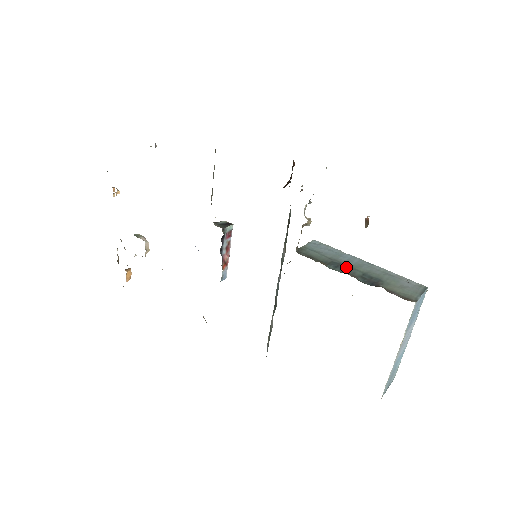
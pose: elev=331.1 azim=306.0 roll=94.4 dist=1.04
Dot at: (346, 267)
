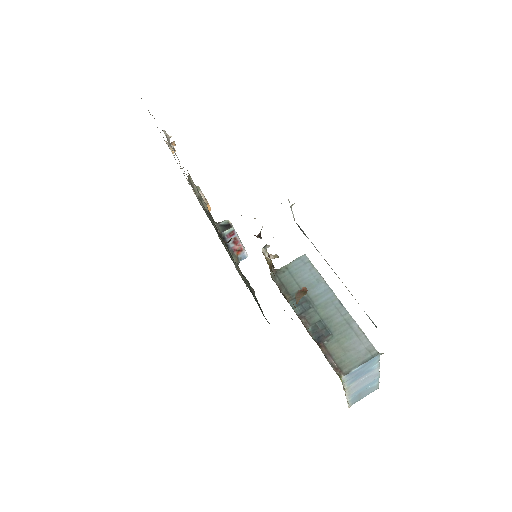
Dot at: (309, 306)
